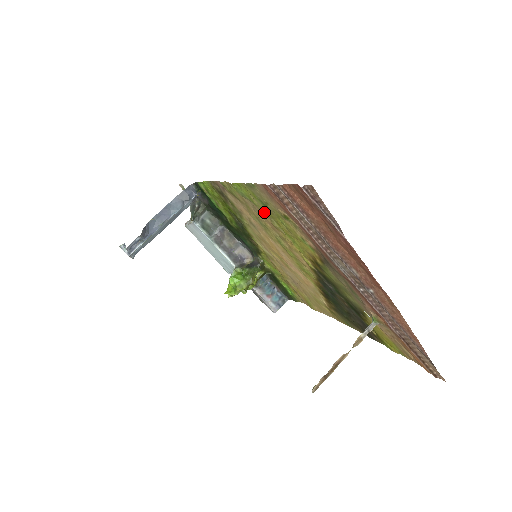
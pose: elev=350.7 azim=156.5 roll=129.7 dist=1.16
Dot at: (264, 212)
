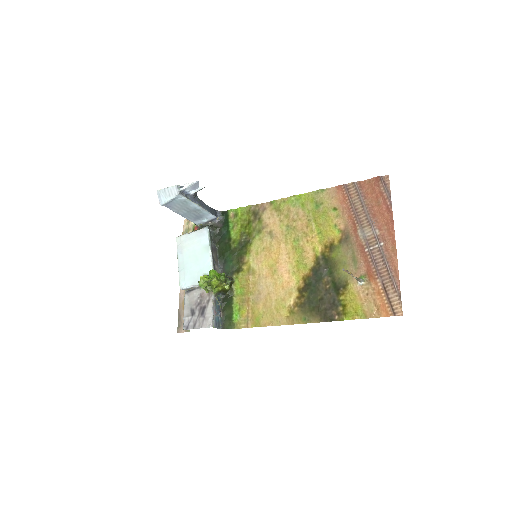
Dot at: (308, 214)
